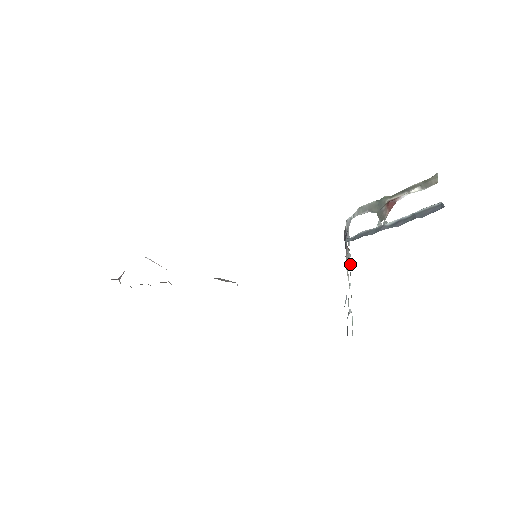
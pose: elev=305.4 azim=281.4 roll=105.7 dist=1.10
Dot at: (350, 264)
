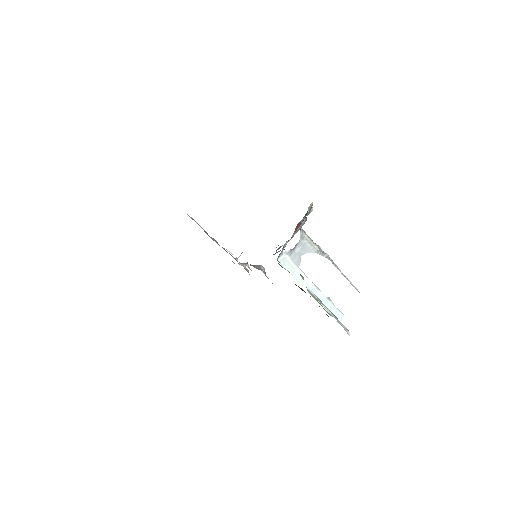
Dot at: (293, 268)
